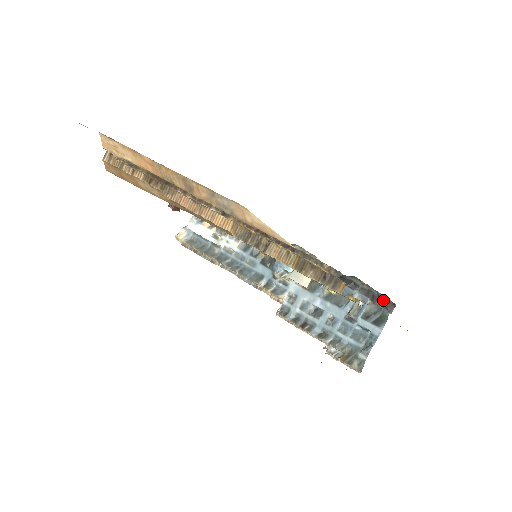
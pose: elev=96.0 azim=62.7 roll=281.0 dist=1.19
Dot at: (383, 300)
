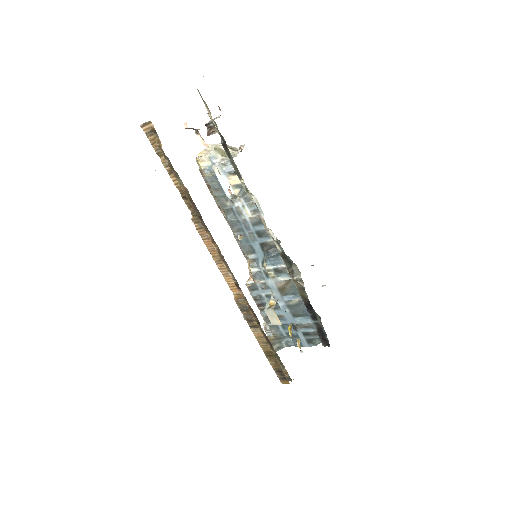
Dot at: (325, 339)
